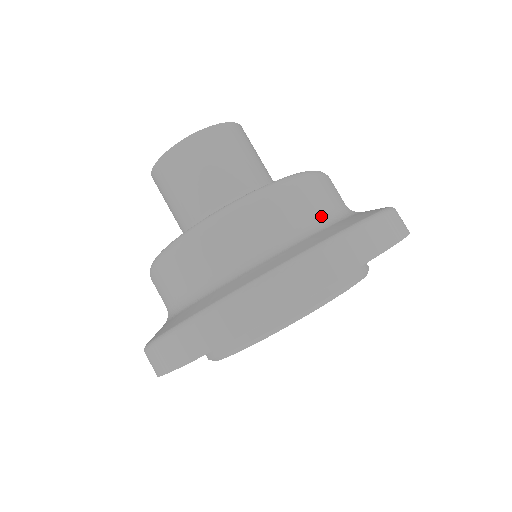
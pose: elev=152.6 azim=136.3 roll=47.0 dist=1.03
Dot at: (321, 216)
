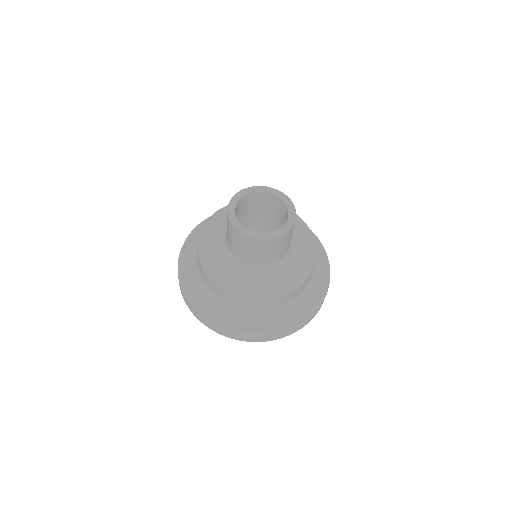
Dot at: (293, 299)
